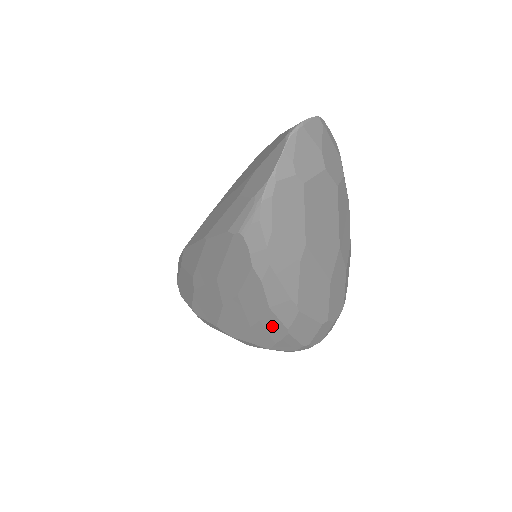
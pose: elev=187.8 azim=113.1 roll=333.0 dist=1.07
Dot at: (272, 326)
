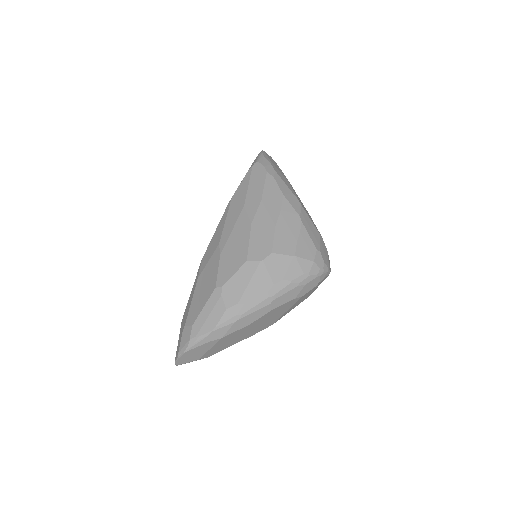
Dot at: (289, 217)
